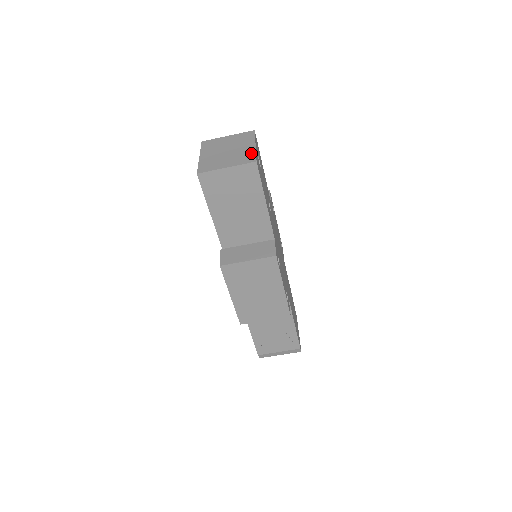
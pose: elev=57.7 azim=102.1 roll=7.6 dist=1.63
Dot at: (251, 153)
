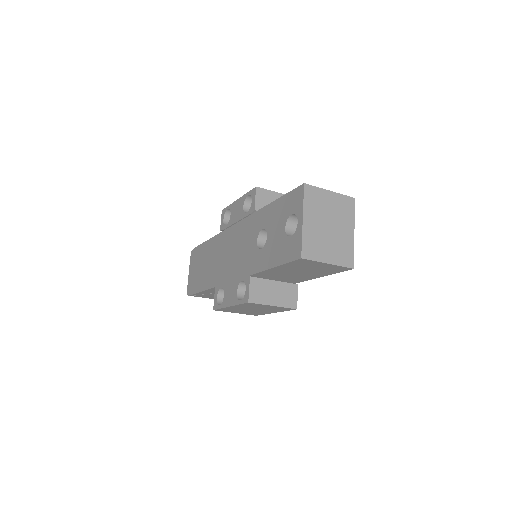
Dot at: (351, 249)
